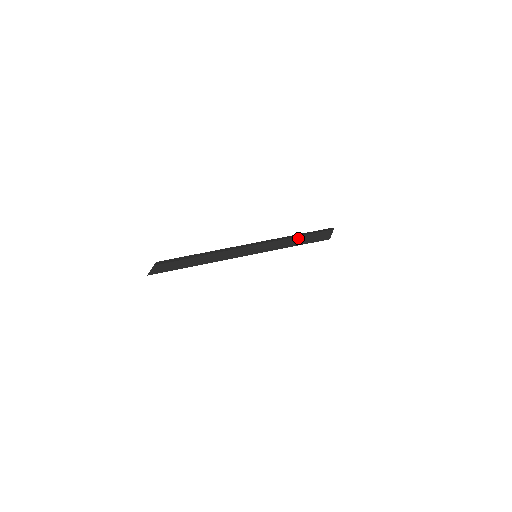
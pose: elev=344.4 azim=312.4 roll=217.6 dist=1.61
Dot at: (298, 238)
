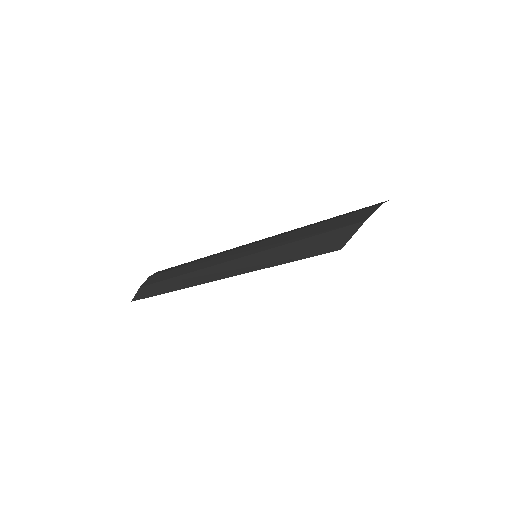
Dot at: (292, 246)
